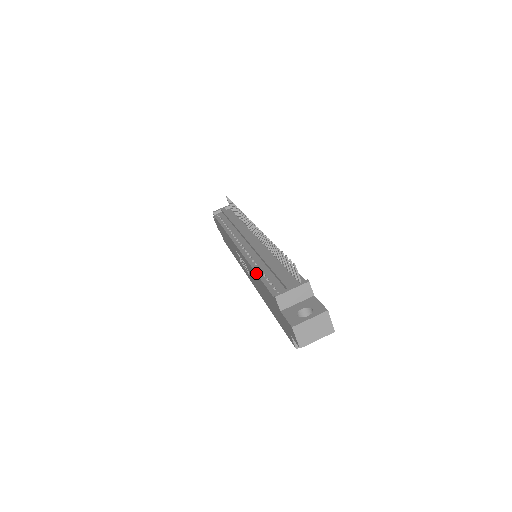
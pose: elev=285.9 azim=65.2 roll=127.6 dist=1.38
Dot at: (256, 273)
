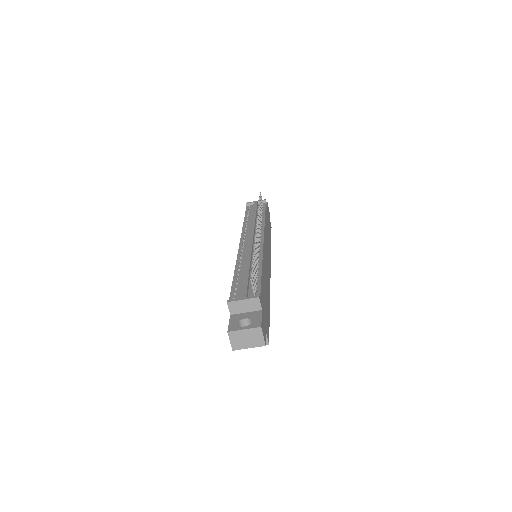
Dot at: occluded
